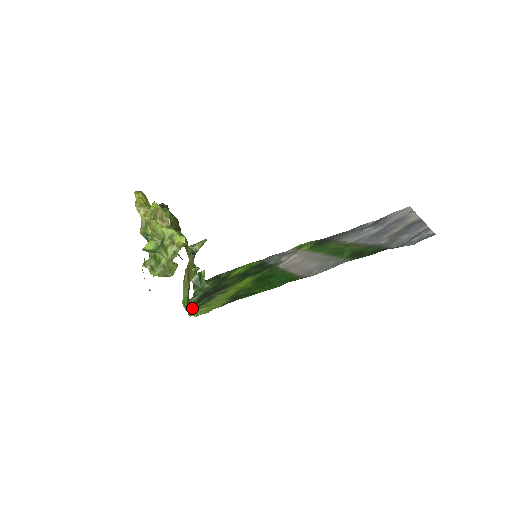
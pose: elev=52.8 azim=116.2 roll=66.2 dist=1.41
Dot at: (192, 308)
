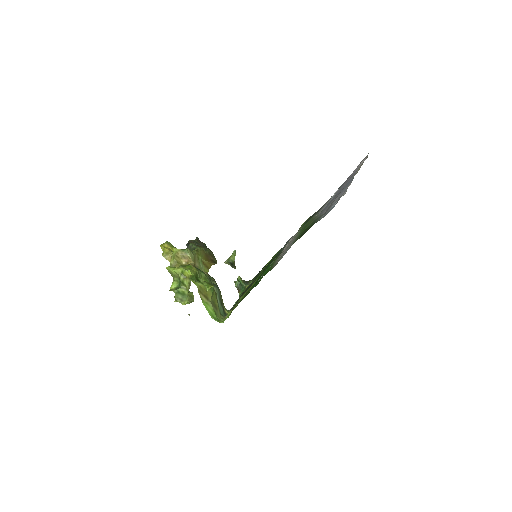
Dot at: occluded
